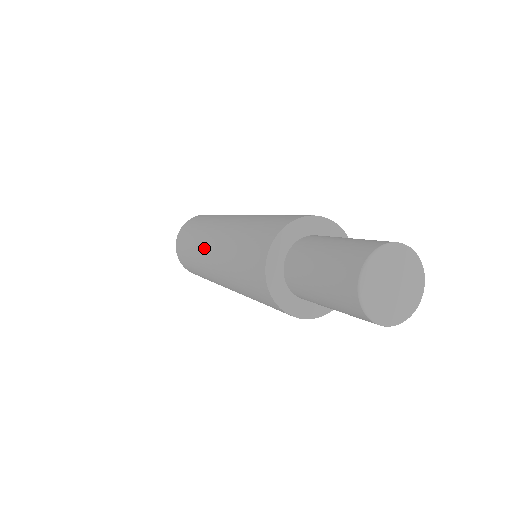
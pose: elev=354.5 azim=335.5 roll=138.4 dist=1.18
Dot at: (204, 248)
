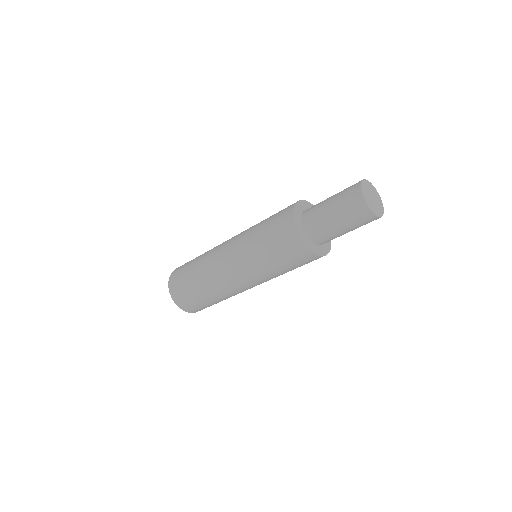
Dot at: (221, 274)
